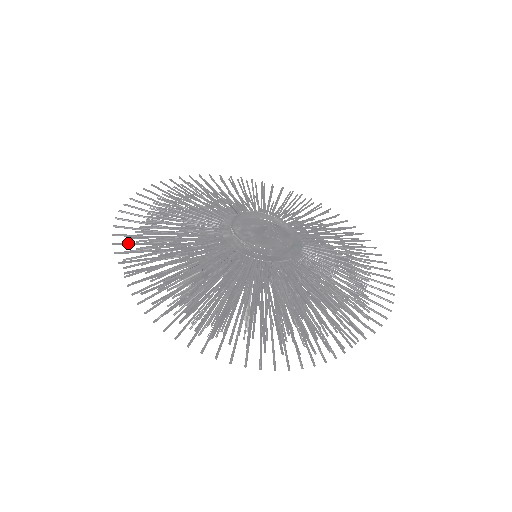
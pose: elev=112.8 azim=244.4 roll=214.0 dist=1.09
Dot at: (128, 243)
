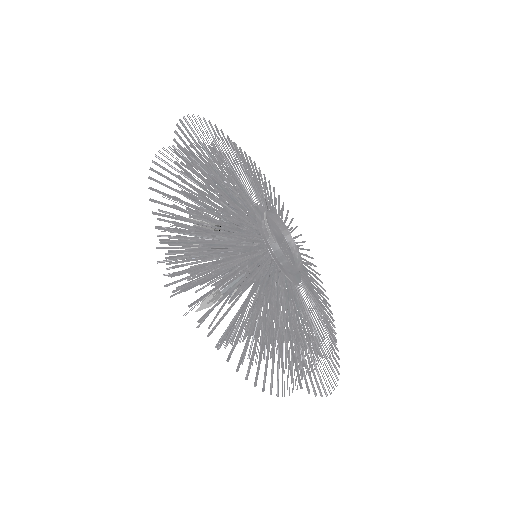
Dot at: occluded
